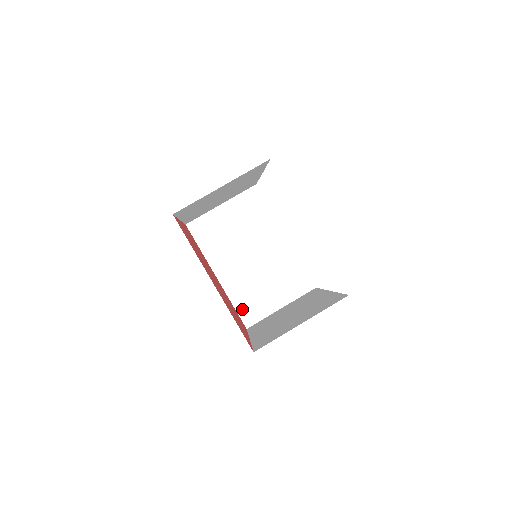
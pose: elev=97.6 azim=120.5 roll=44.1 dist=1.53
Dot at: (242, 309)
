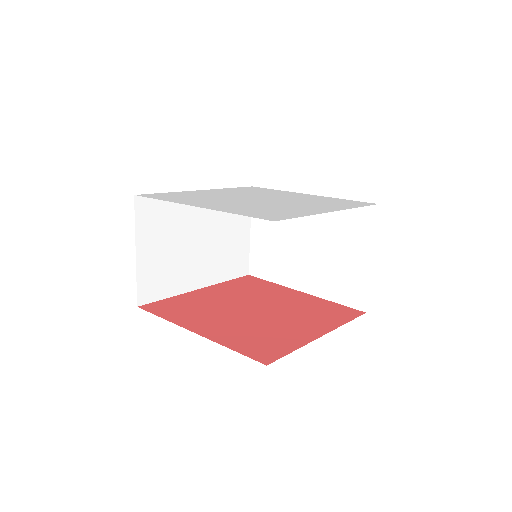
Dot at: (234, 273)
